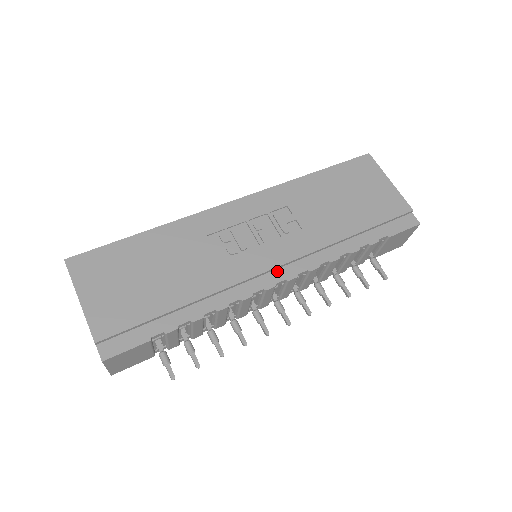
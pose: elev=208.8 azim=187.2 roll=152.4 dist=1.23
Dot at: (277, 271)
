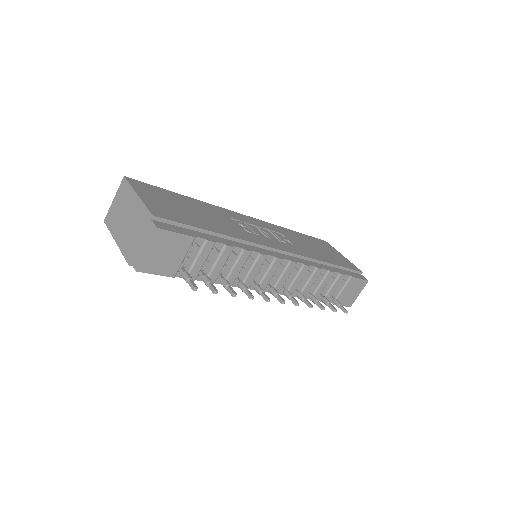
Dot at: (282, 254)
